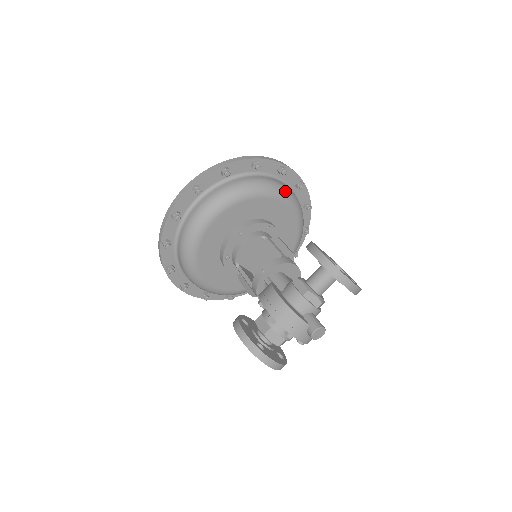
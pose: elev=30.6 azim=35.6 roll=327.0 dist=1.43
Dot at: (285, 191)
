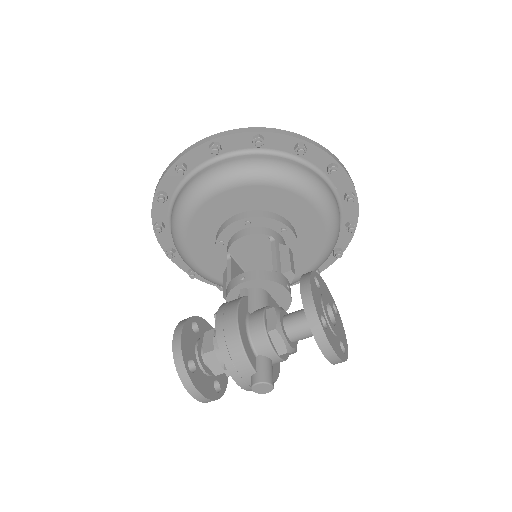
Dot at: (324, 195)
